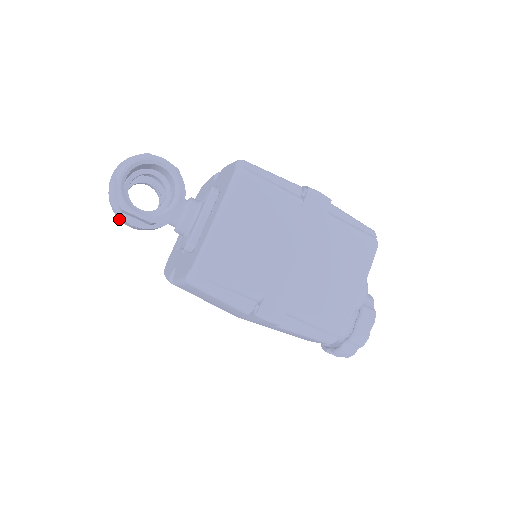
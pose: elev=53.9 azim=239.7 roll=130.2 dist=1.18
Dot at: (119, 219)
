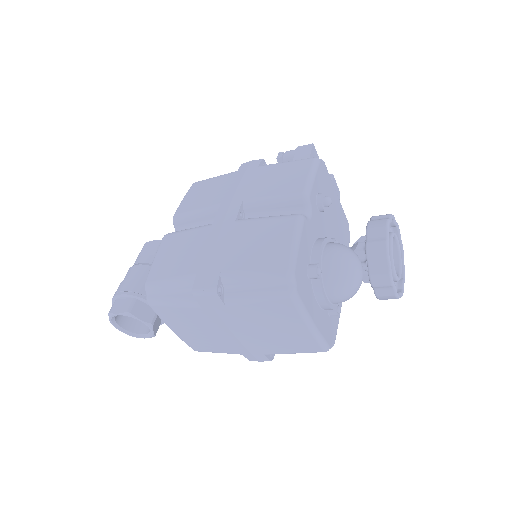
Dot at: occluded
